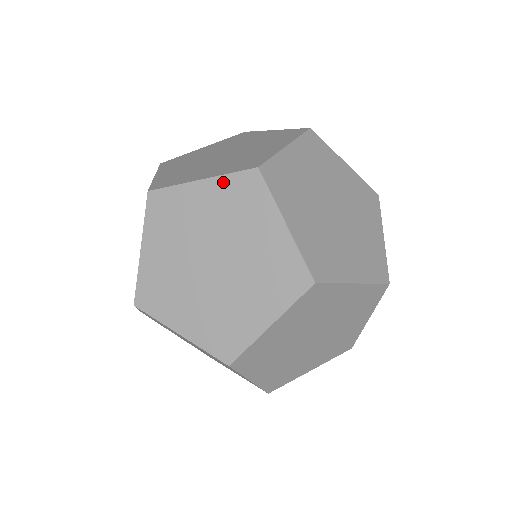
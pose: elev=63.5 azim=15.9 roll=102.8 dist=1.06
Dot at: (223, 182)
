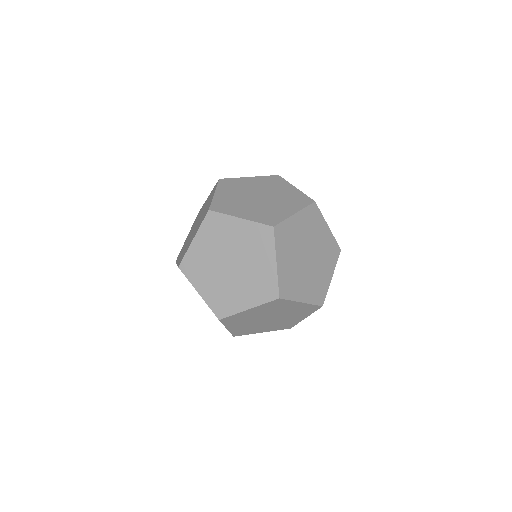
Dot at: occluded
